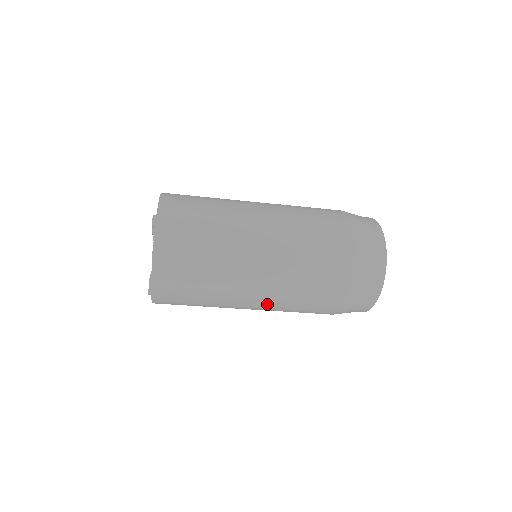
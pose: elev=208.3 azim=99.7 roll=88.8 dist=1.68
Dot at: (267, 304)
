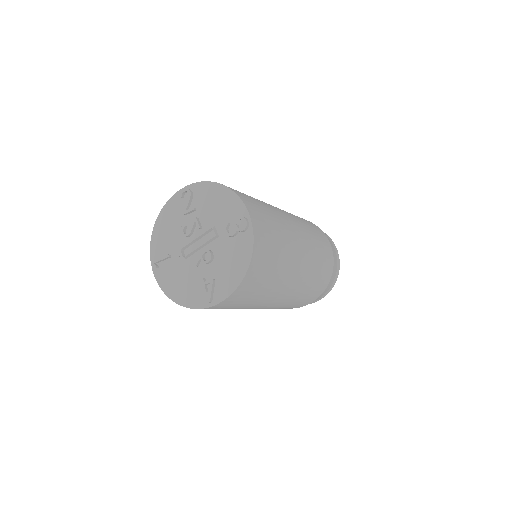
Dot at: (276, 305)
